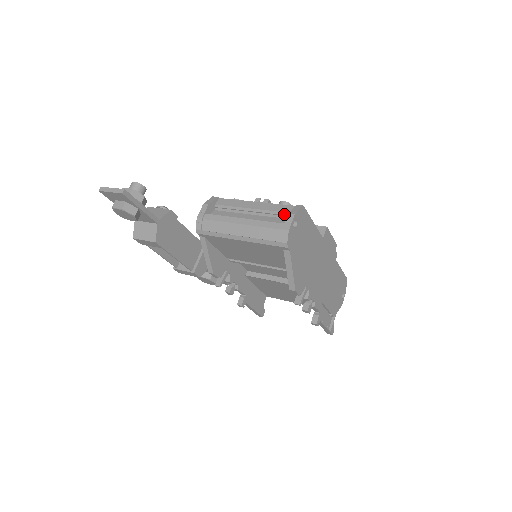
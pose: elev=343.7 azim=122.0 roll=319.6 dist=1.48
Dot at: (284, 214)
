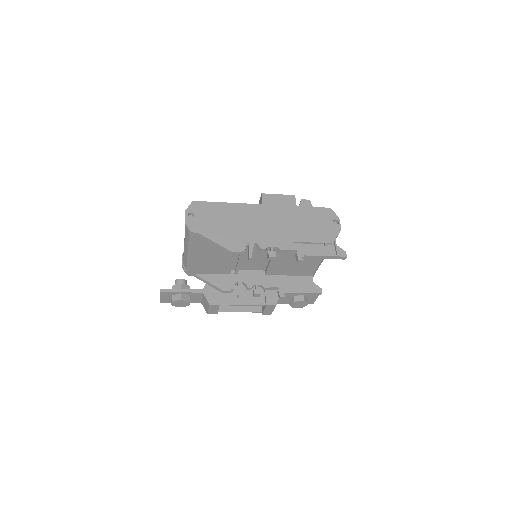
Dot at: occluded
